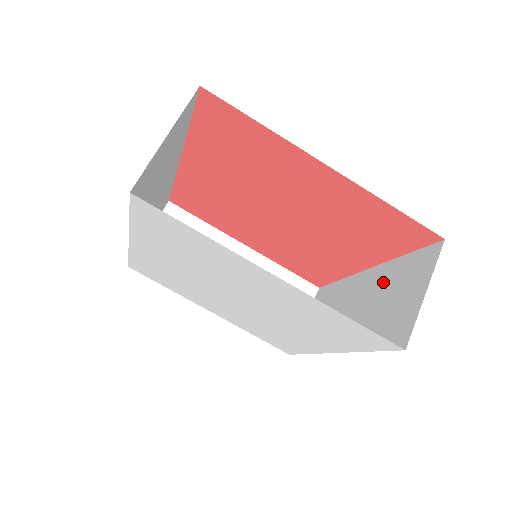
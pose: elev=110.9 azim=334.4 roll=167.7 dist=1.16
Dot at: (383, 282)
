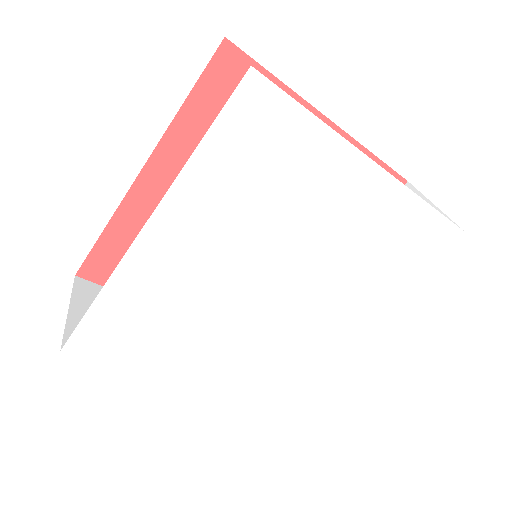
Dot at: occluded
